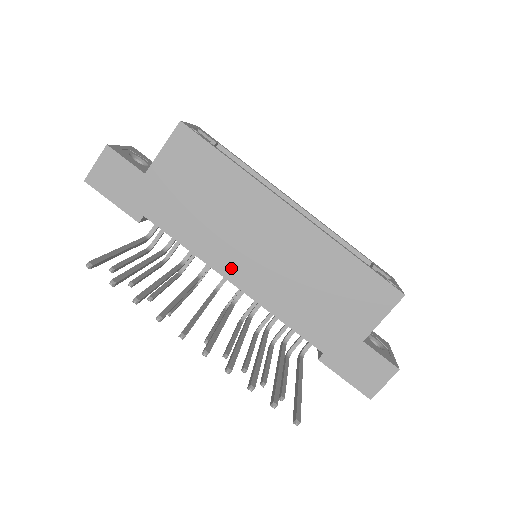
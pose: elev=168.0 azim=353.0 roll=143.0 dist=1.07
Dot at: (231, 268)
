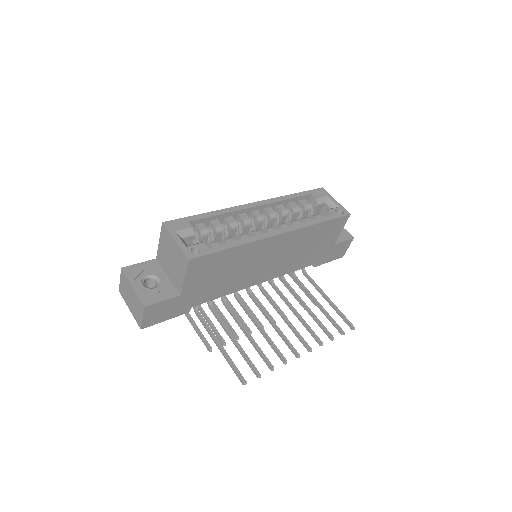
Dot at: (255, 280)
